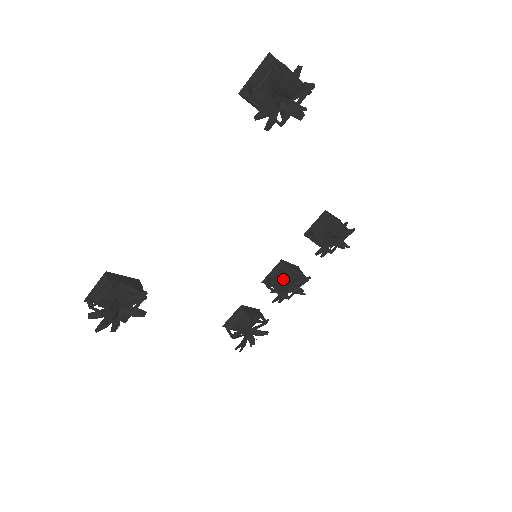
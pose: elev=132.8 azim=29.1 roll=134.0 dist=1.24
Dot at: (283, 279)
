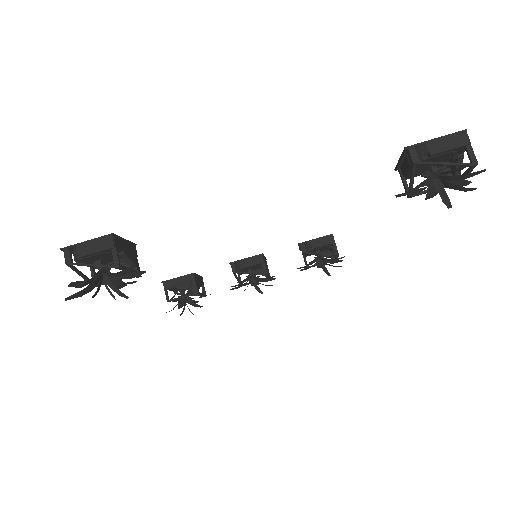
Dot at: occluded
